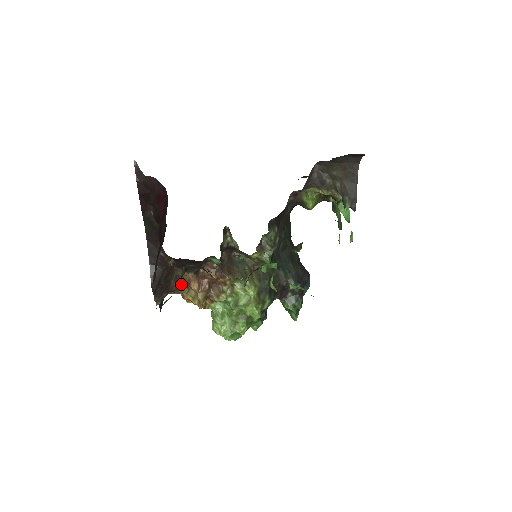
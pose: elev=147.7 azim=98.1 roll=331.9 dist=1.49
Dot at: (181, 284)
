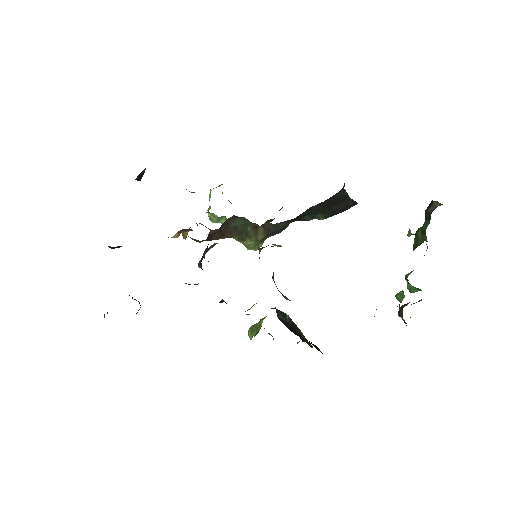
Dot at: occluded
